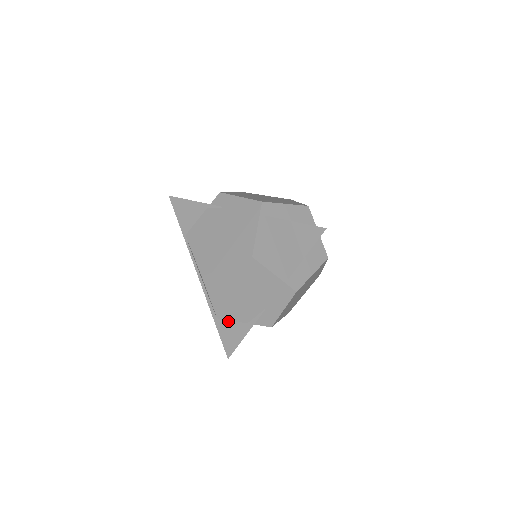
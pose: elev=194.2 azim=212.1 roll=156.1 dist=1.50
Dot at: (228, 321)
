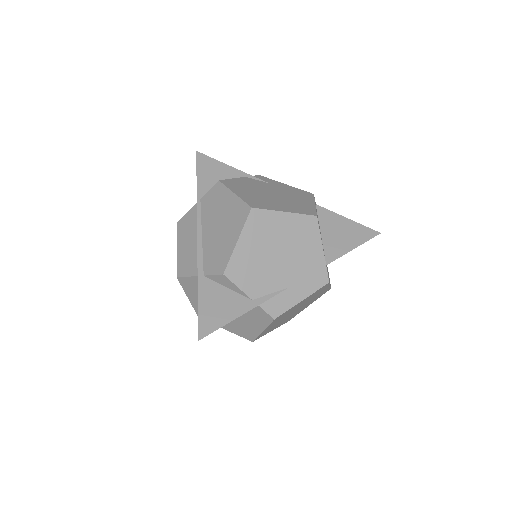
Dot at: (222, 292)
